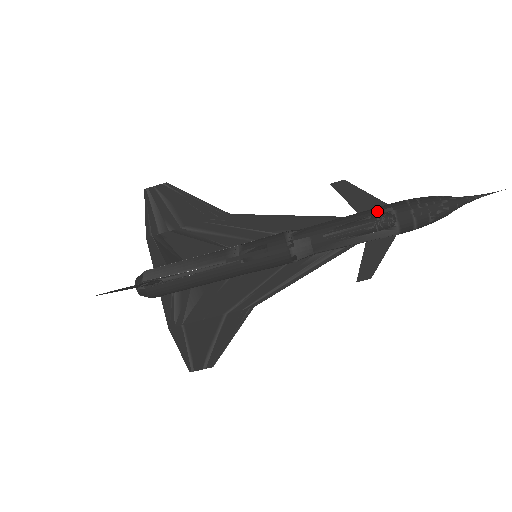
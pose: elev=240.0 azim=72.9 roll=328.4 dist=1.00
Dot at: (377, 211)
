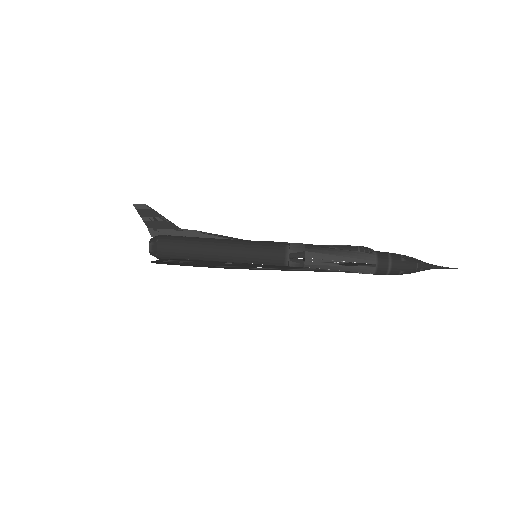
Dot at: occluded
